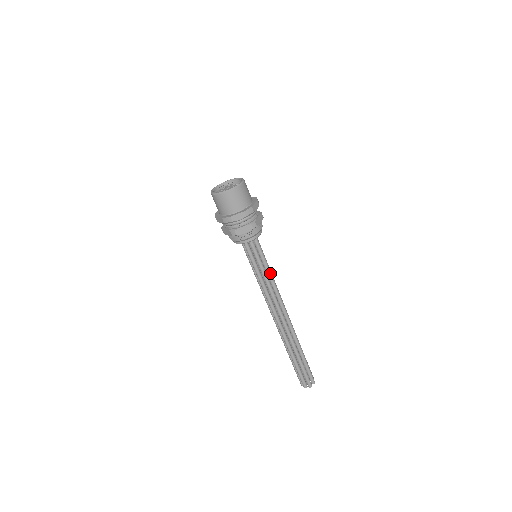
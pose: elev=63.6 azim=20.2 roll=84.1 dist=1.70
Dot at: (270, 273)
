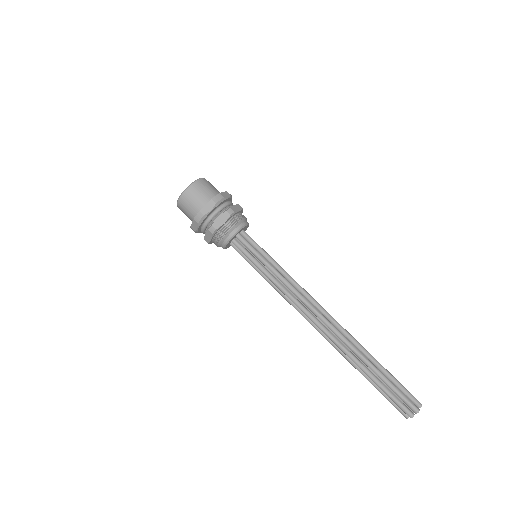
Dot at: (280, 267)
